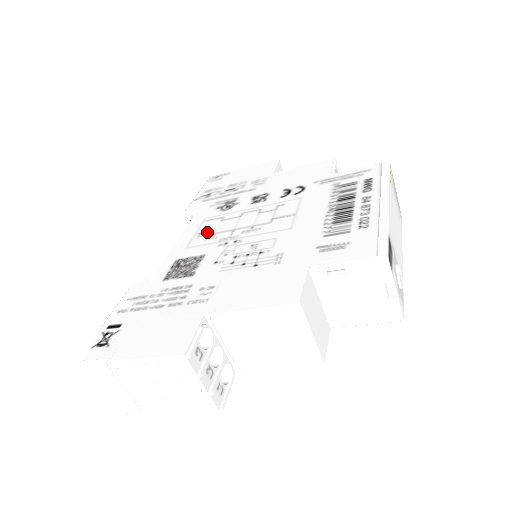
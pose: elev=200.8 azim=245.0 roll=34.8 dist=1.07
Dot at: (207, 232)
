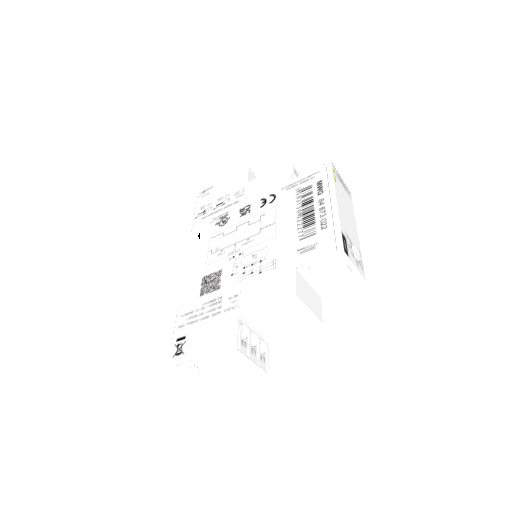
Dot at: (216, 249)
